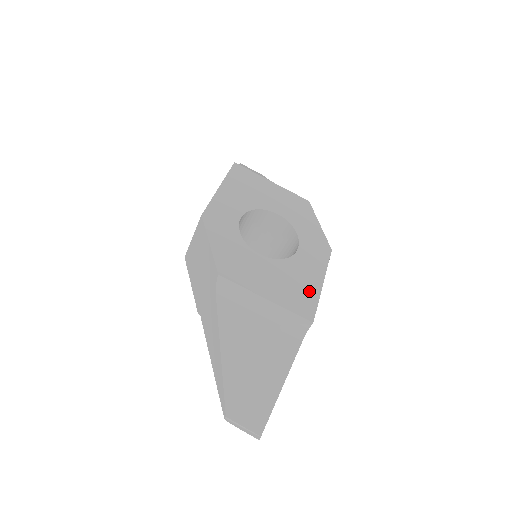
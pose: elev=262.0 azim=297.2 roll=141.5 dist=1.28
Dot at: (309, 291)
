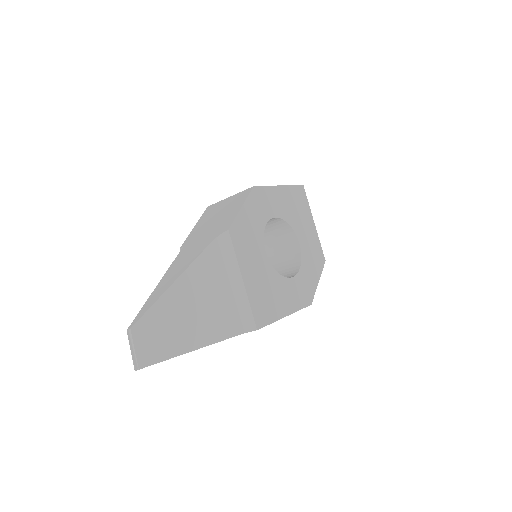
Dot at: (274, 309)
